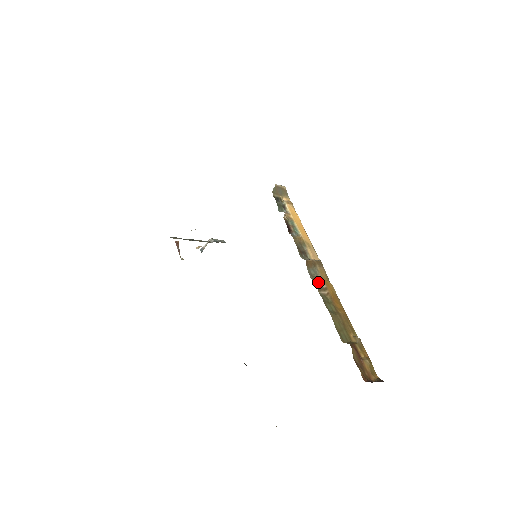
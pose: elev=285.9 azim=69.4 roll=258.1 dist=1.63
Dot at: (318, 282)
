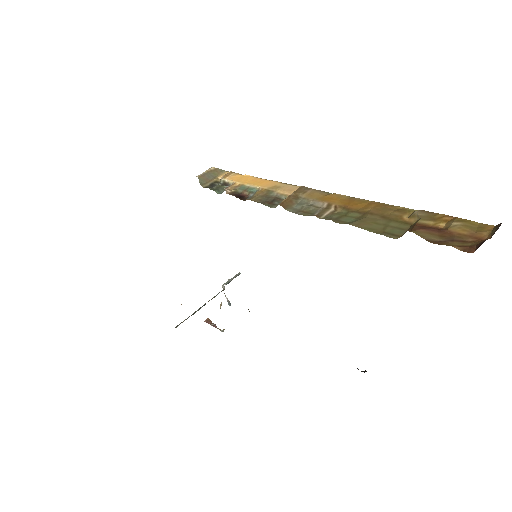
Dot at: (313, 209)
